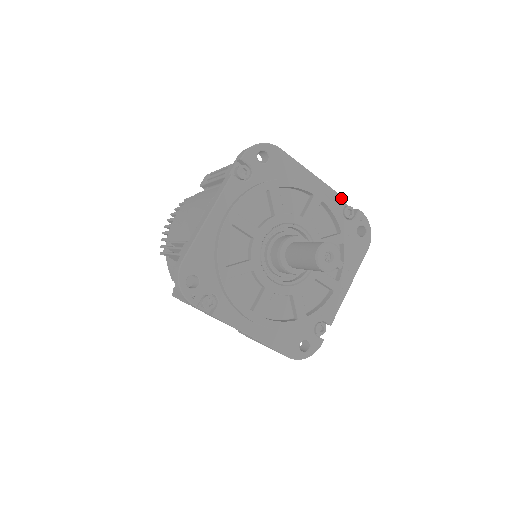
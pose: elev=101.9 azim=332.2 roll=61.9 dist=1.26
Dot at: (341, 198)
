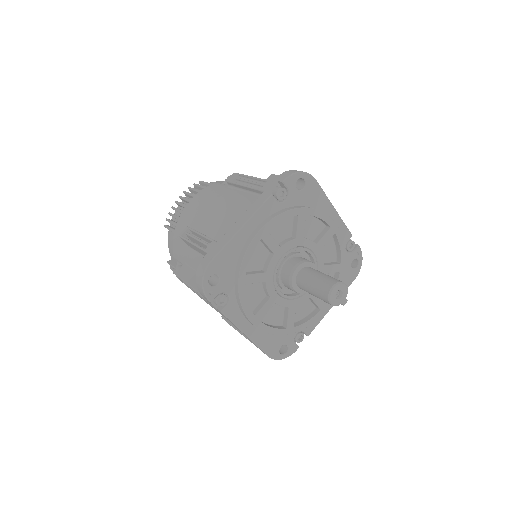
Dot at: (349, 233)
